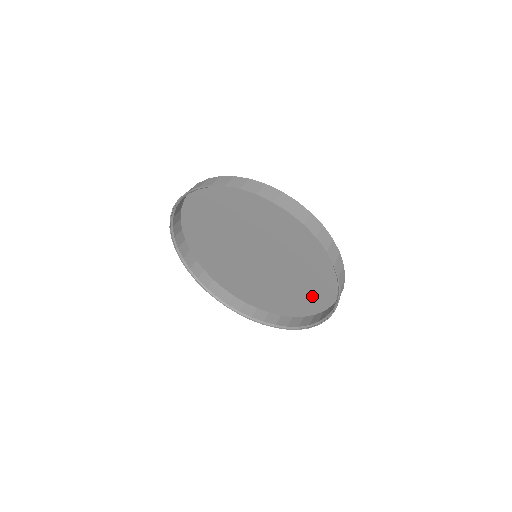
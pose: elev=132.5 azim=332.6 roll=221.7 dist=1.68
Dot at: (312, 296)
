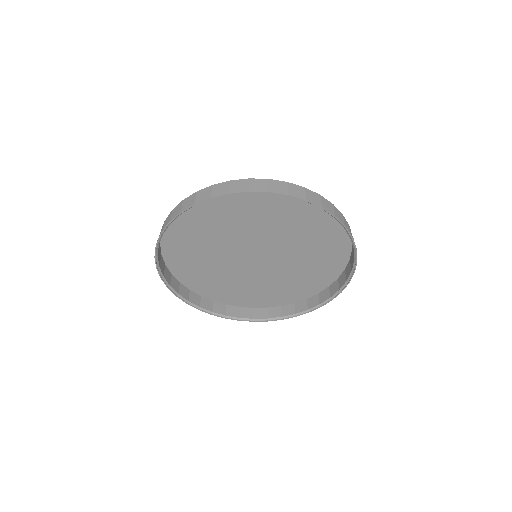
Dot at: (317, 276)
